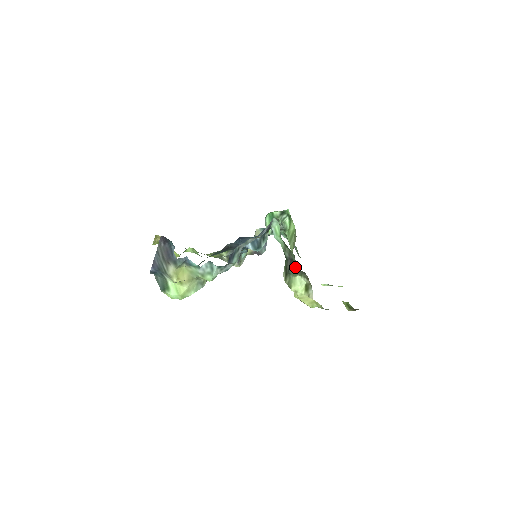
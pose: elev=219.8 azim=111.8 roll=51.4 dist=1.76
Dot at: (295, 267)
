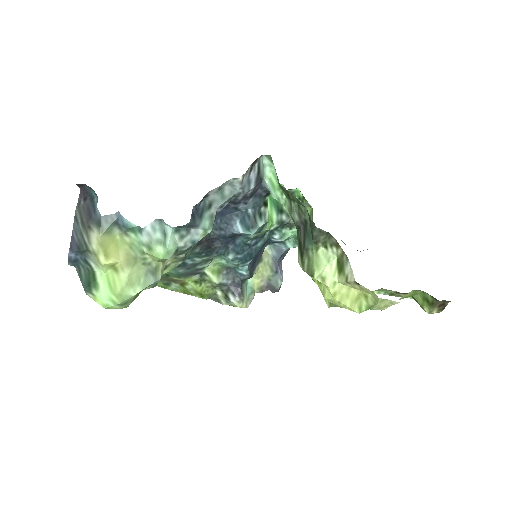
Dot at: (311, 228)
